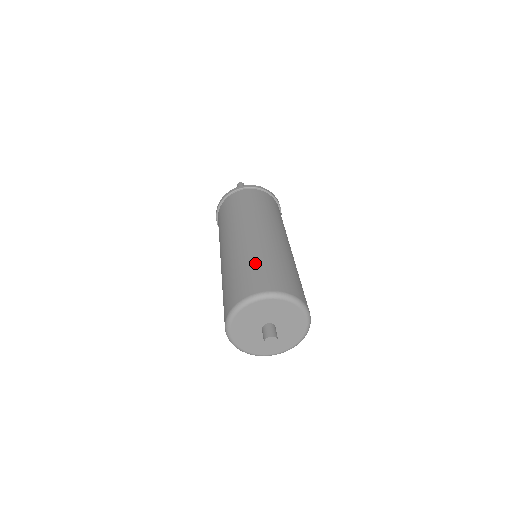
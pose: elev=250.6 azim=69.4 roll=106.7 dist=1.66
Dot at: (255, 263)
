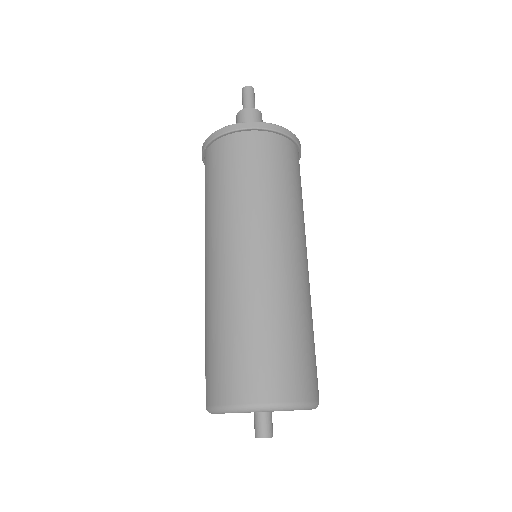
Dot at: (267, 334)
